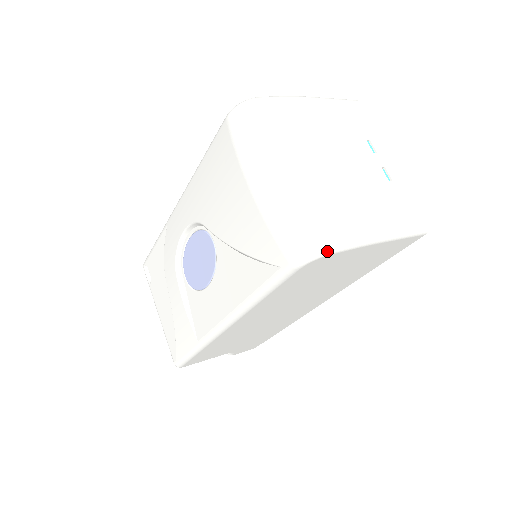
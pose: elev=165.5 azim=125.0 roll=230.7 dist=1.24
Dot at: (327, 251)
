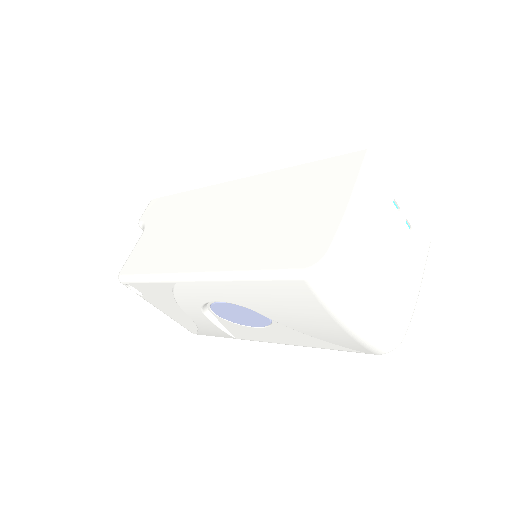
Dot at: (402, 340)
